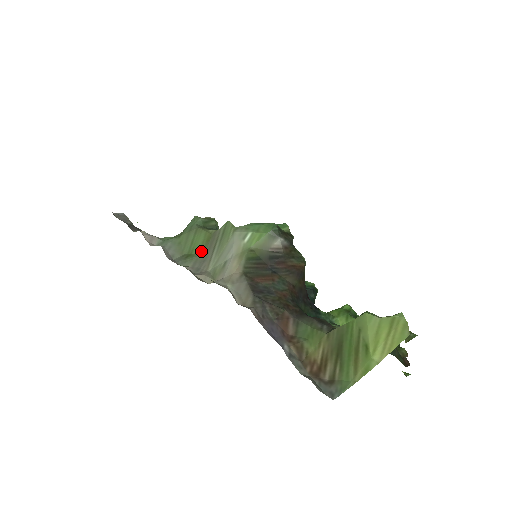
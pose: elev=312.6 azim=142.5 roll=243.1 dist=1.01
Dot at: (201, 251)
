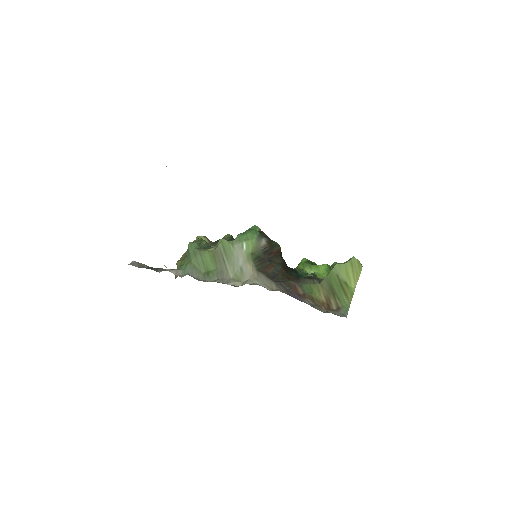
Dot at: (214, 266)
